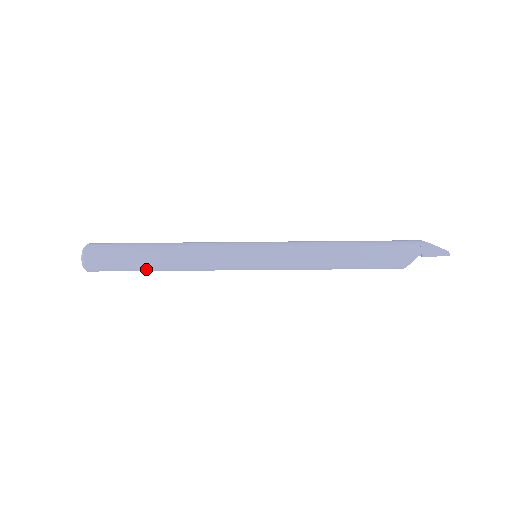
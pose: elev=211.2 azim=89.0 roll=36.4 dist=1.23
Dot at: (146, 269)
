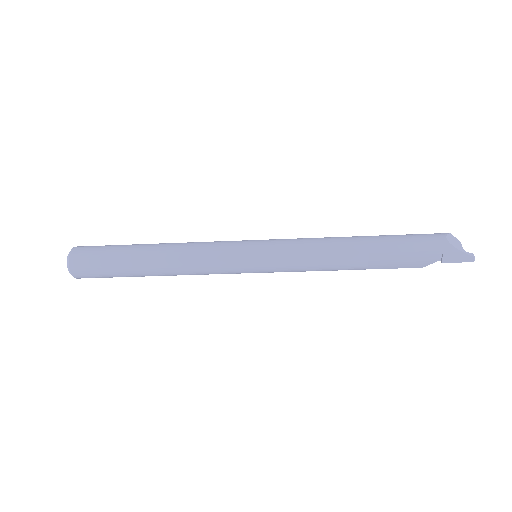
Dot at: (140, 276)
